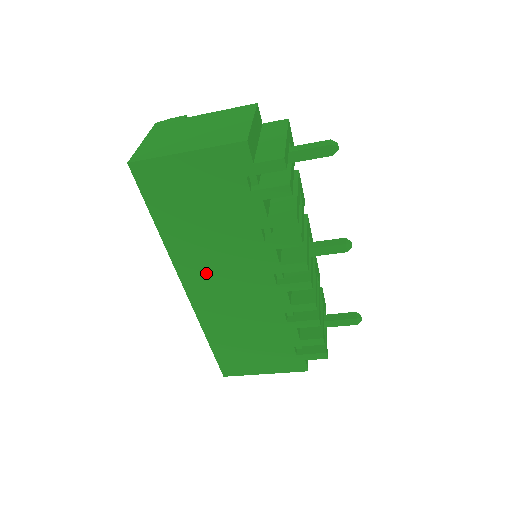
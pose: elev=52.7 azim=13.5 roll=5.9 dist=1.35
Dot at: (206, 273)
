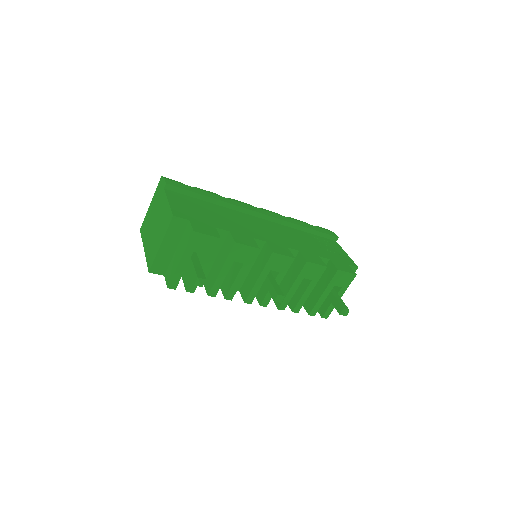
Dot at: occluded
